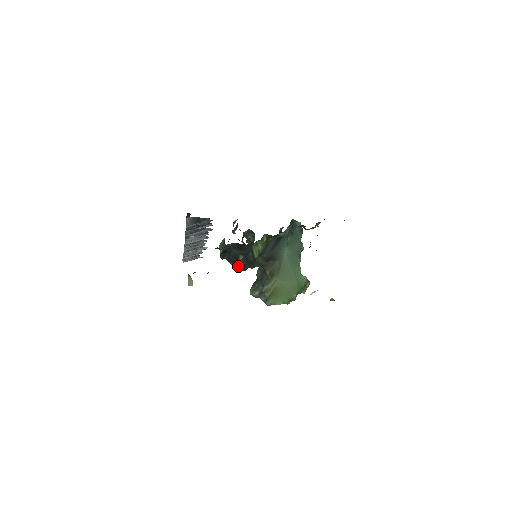
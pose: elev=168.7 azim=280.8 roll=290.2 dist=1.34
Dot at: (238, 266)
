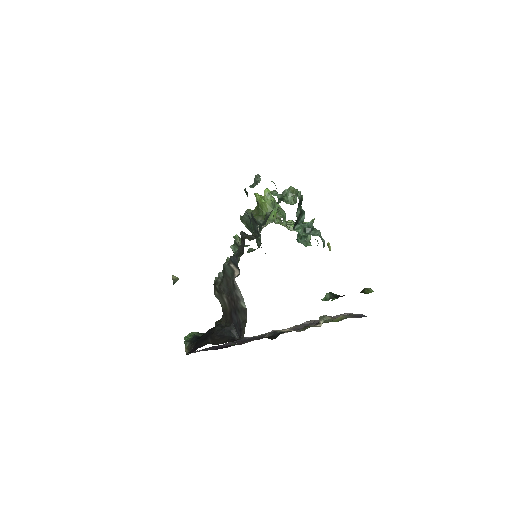
Dot at: occluded
